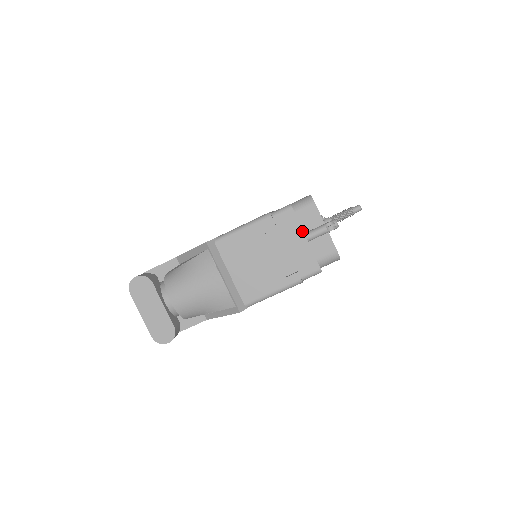
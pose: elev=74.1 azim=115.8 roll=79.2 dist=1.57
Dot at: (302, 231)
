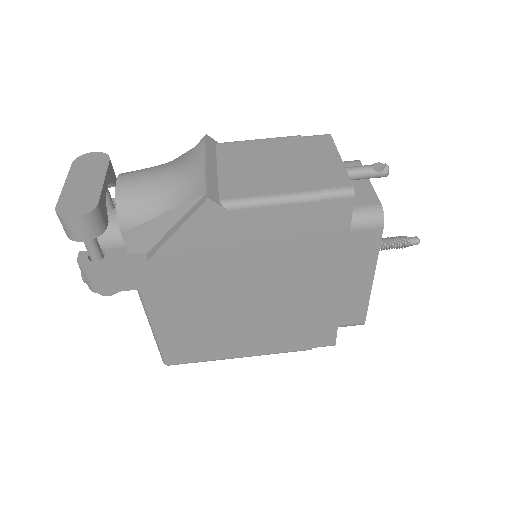
Dot at: (337, 152)
